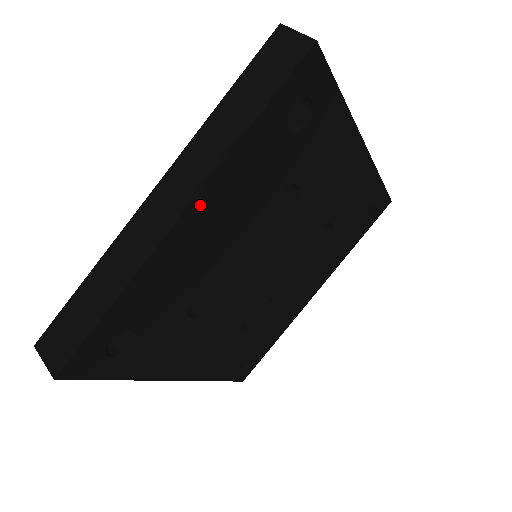
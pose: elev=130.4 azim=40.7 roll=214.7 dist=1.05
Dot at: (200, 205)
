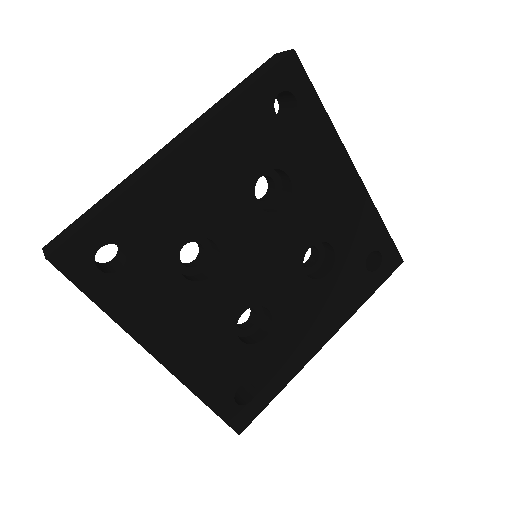
Dot at: (197, 144)
